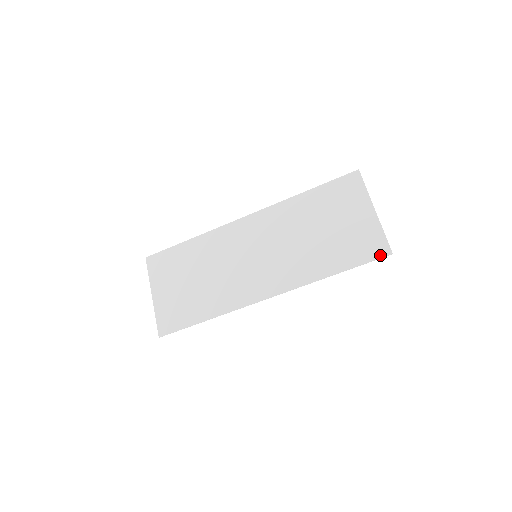
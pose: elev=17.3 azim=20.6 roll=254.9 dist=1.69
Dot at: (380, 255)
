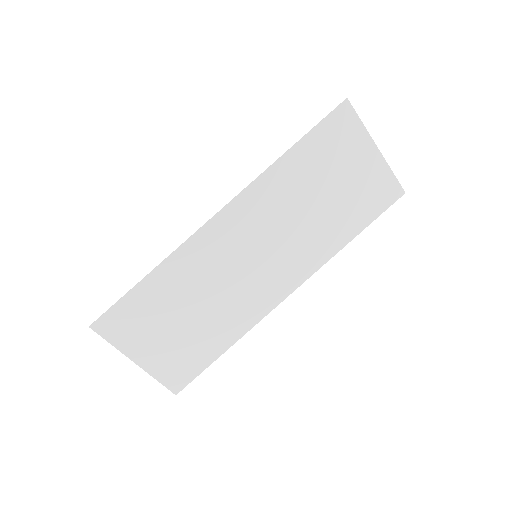
Dot at: (394, 199)
